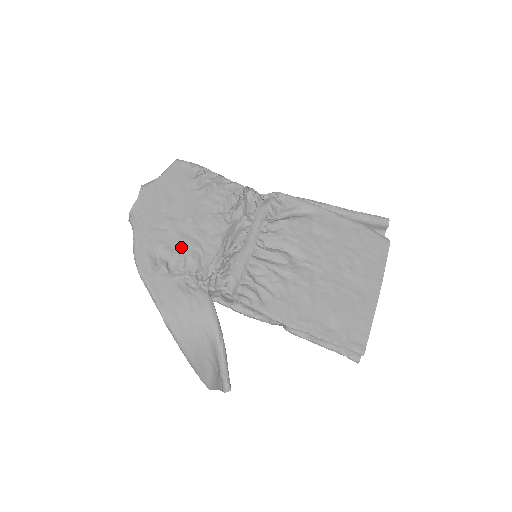
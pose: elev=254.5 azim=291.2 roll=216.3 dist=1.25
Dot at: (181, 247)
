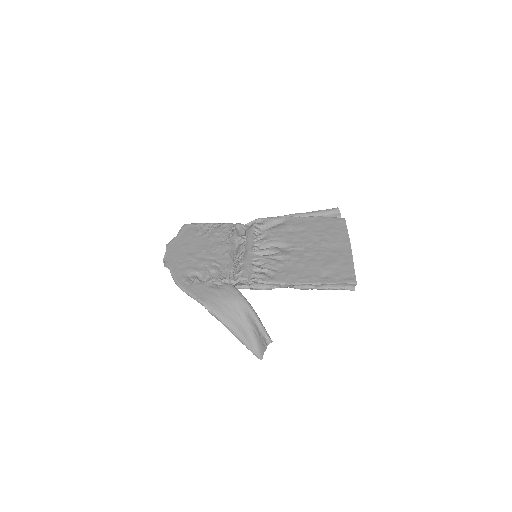
Dot at: (203, 266)
